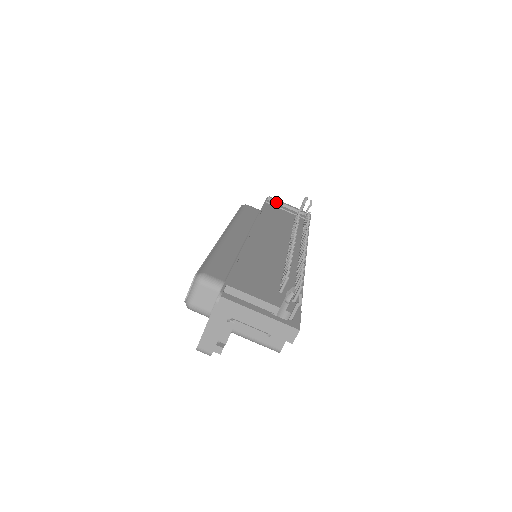
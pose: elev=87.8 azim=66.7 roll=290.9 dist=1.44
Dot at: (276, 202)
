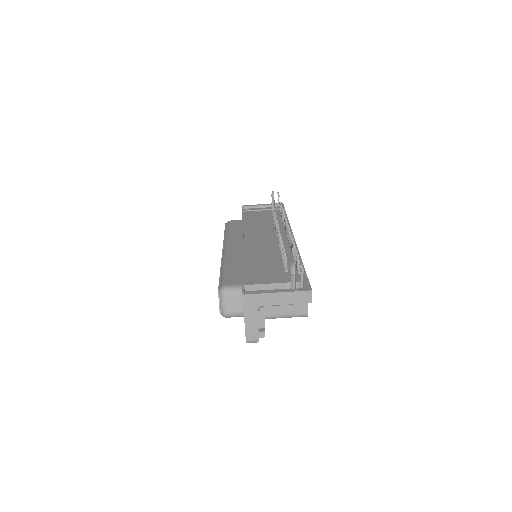
Dot at: (251, 207)
